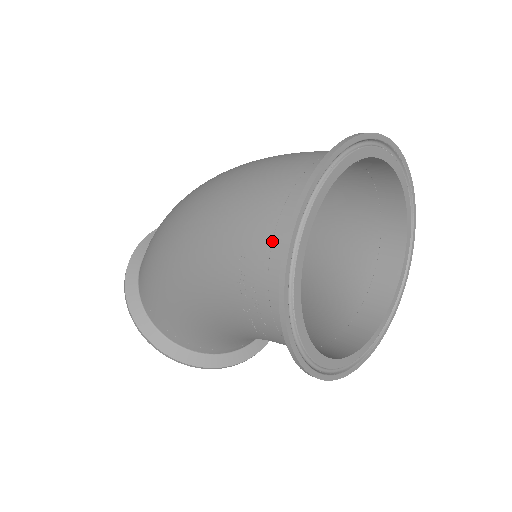
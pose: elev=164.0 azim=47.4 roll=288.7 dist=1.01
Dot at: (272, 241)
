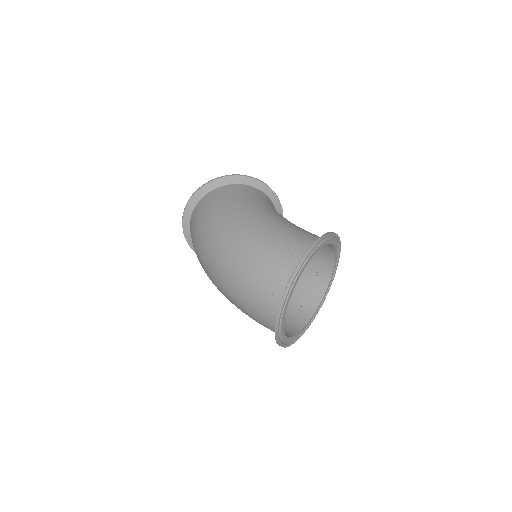
Dot at: occluded
